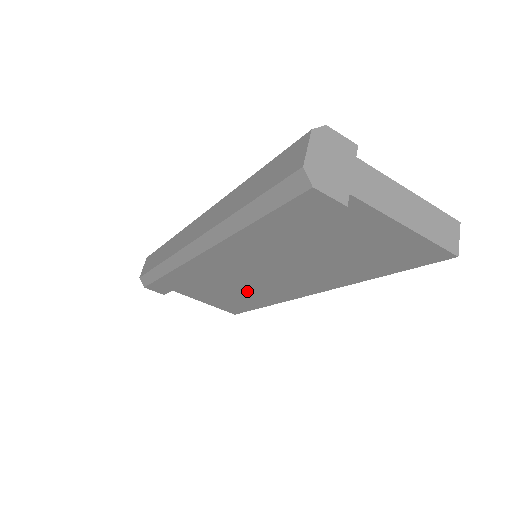
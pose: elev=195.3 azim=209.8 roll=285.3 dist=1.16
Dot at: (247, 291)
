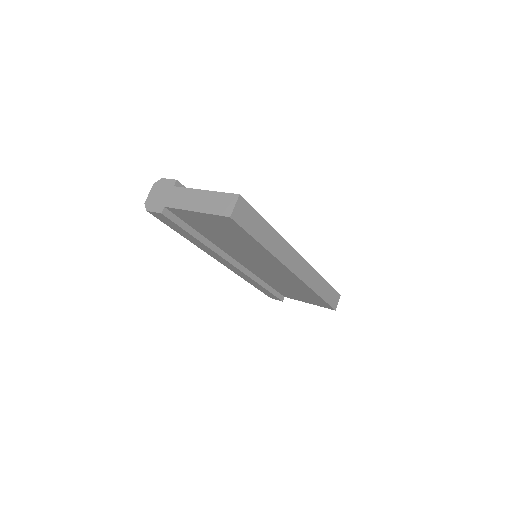
Dot at: (289, 284)
